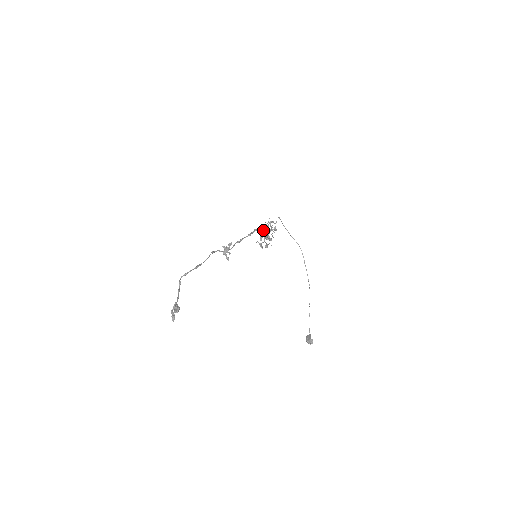
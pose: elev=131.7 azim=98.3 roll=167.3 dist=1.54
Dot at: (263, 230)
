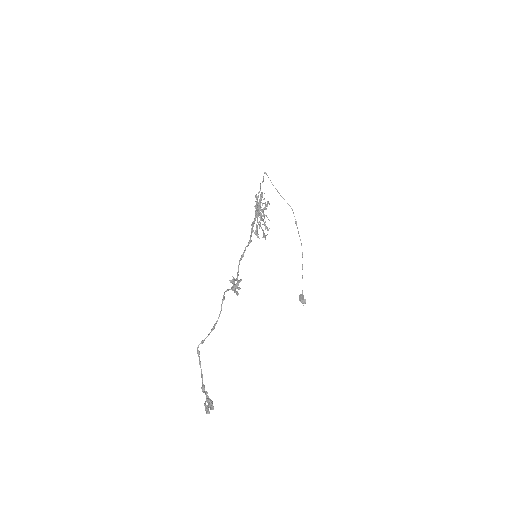
Dot at: (254, 206)
